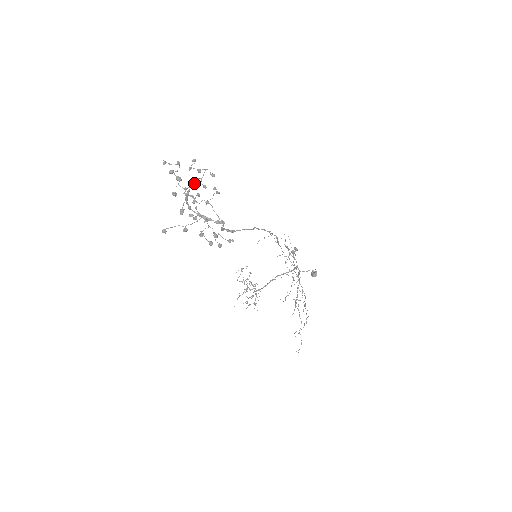
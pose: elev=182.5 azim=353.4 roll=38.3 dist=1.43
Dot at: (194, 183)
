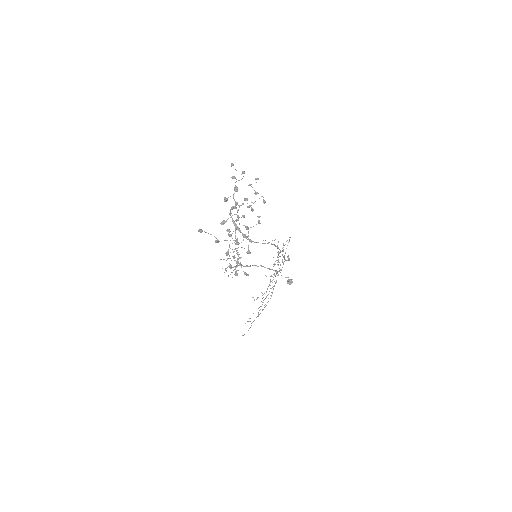
Dot at: occluded
